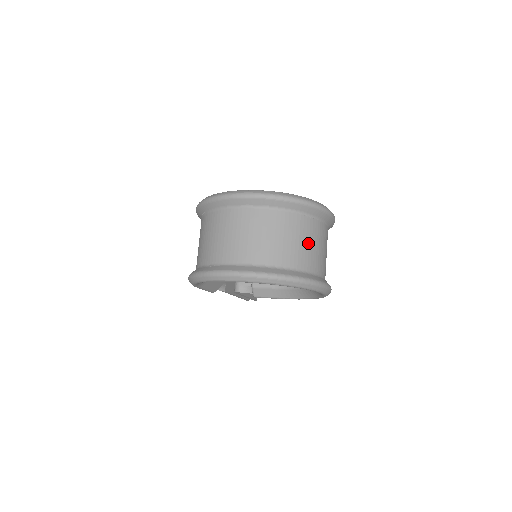
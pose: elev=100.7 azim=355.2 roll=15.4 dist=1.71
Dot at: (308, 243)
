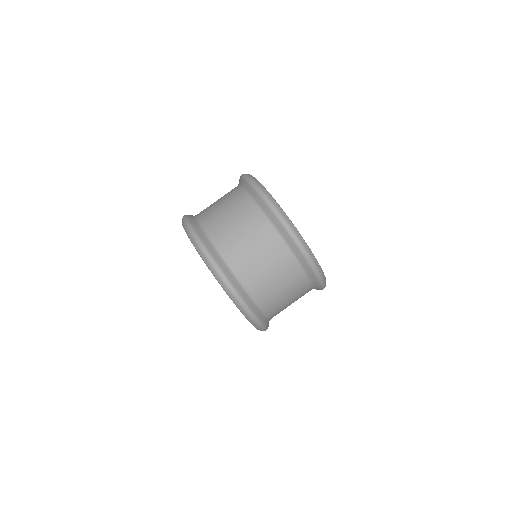
Dot at: (269, 271)
